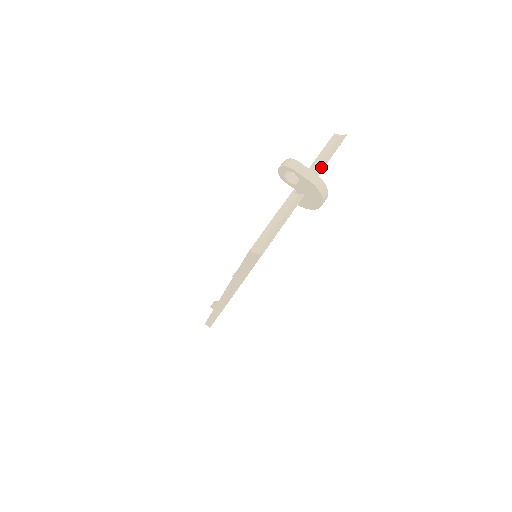
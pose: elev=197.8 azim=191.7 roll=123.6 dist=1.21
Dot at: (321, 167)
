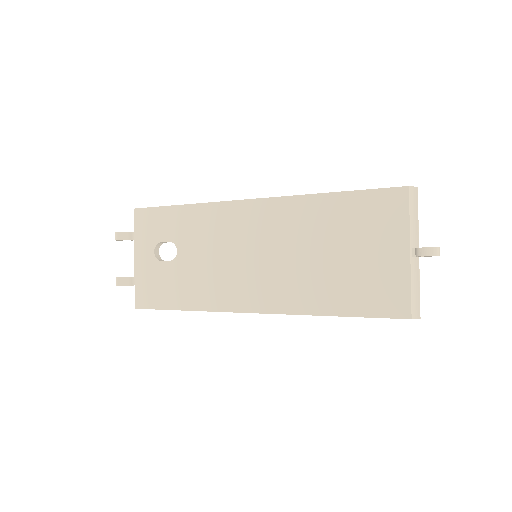
Dot at: (417, 226)
